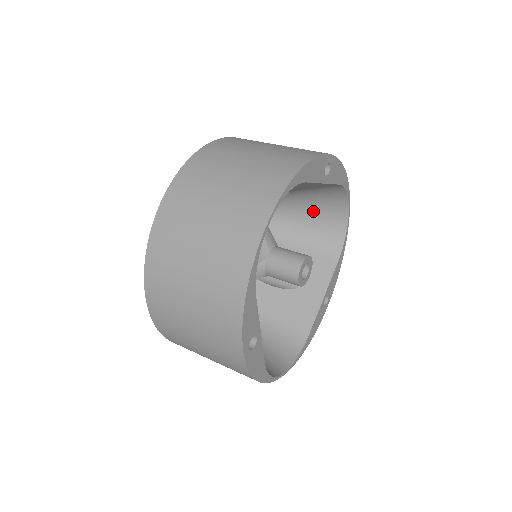
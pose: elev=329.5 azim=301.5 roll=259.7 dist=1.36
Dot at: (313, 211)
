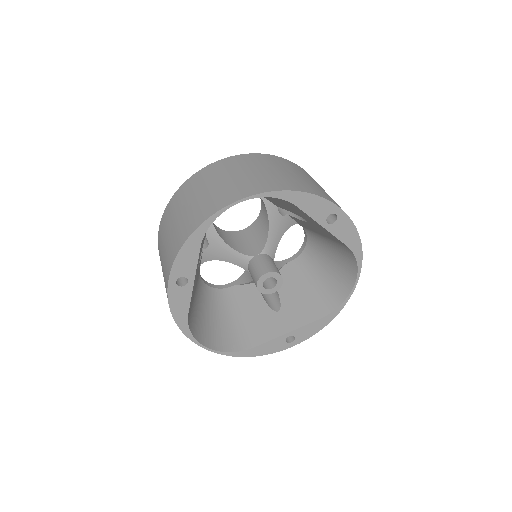
Dot at: (332, 267)
